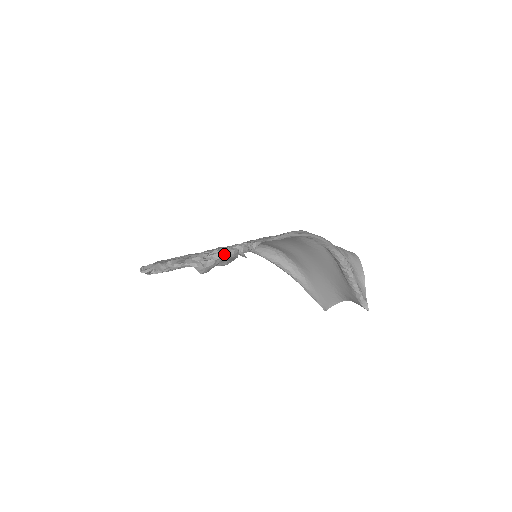
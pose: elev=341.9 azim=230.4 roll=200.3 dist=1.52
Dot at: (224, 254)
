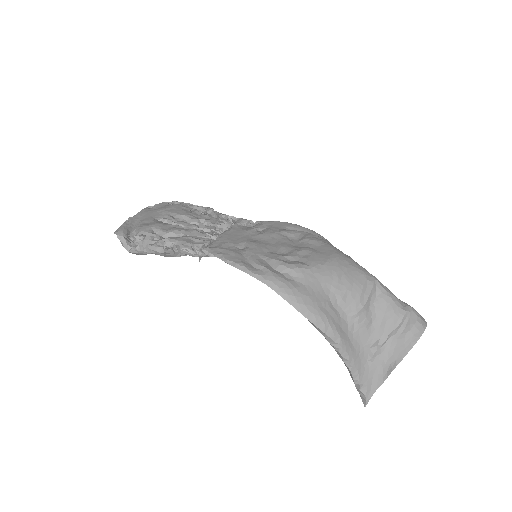
Dot at: (148, 250)
